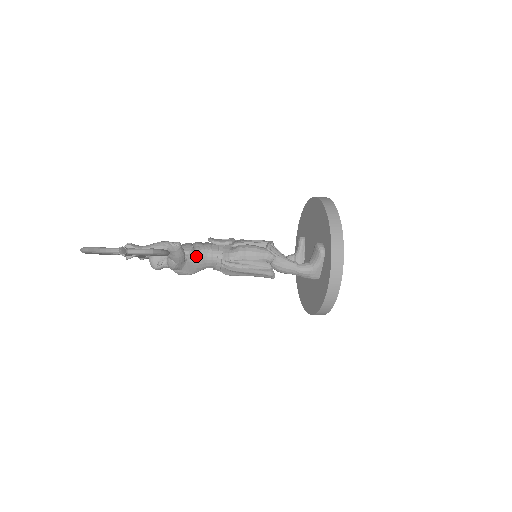
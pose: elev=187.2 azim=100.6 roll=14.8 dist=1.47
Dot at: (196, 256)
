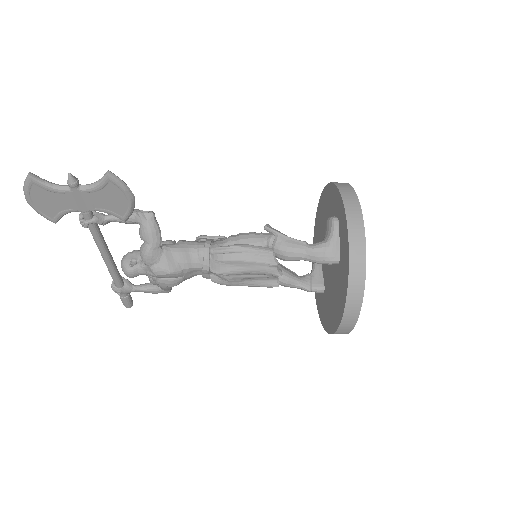
Dot at: (177, 246)
